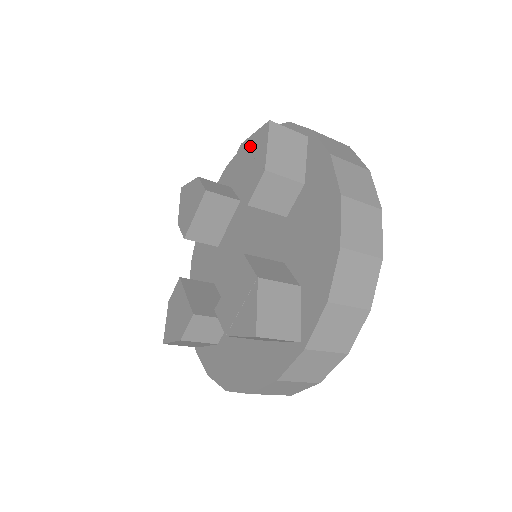
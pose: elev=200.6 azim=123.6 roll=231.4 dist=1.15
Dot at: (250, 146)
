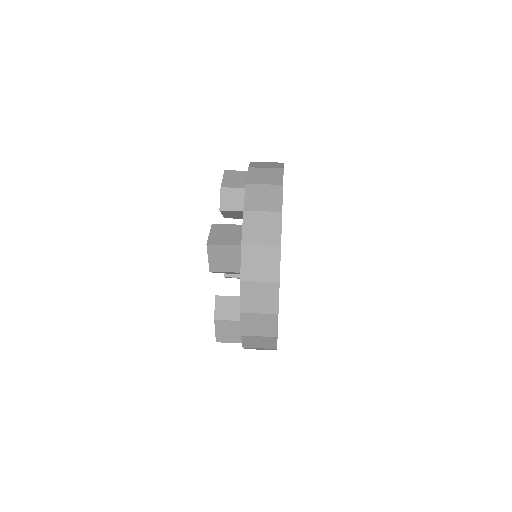
Dot at: occluded
